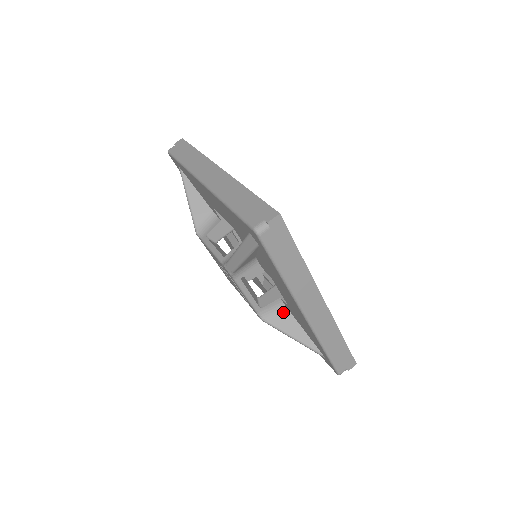
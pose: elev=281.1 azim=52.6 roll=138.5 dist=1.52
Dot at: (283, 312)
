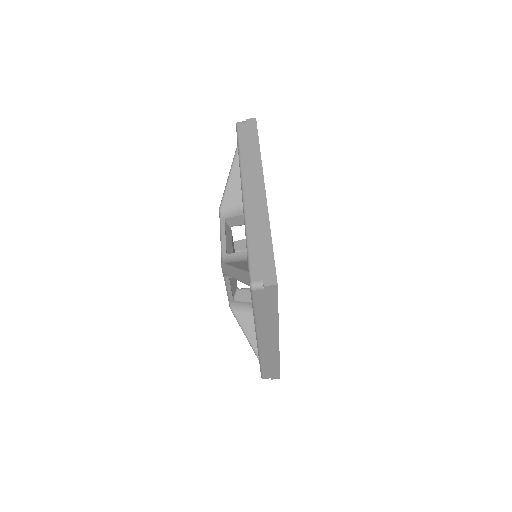
Dot at: (249, 312)
